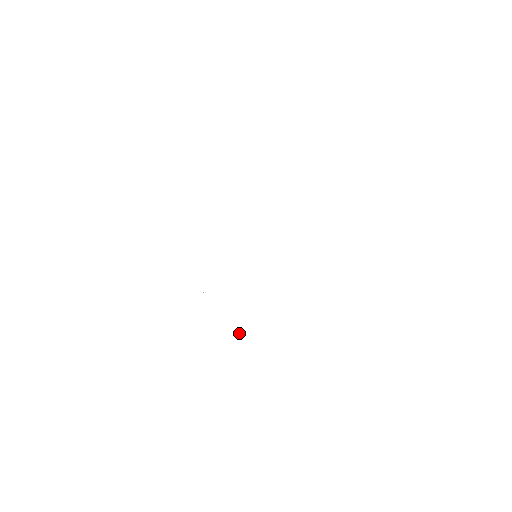
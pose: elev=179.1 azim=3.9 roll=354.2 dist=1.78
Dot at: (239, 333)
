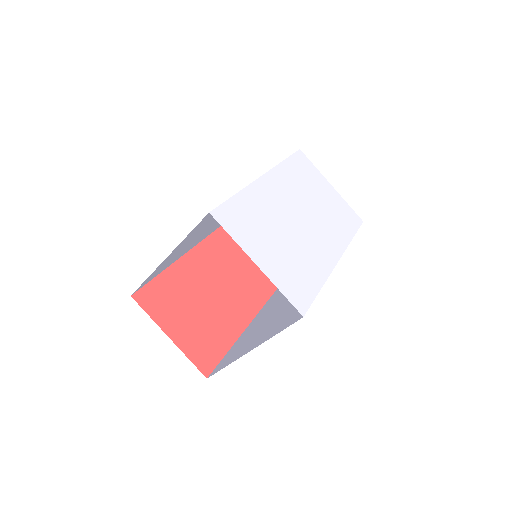
Dot at: (253, 233)
